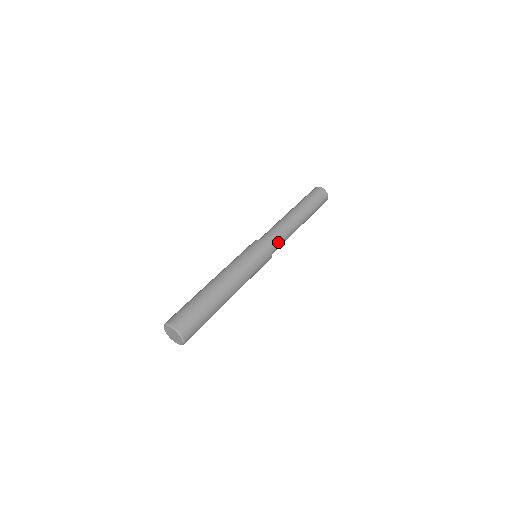
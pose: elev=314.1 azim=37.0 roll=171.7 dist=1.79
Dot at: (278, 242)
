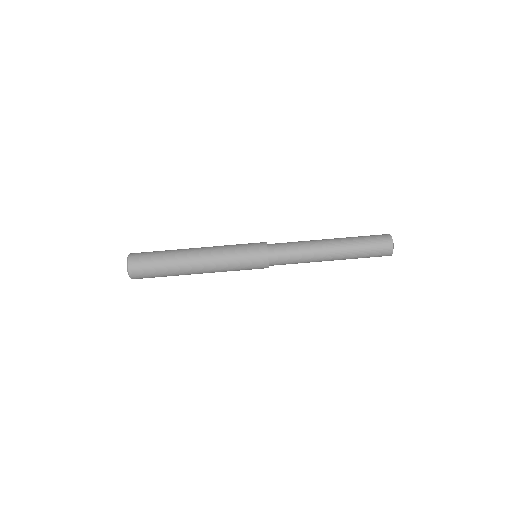
Dot at: (285, 264)
